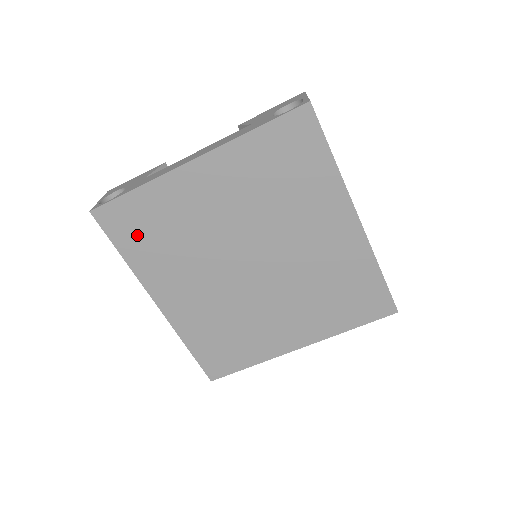
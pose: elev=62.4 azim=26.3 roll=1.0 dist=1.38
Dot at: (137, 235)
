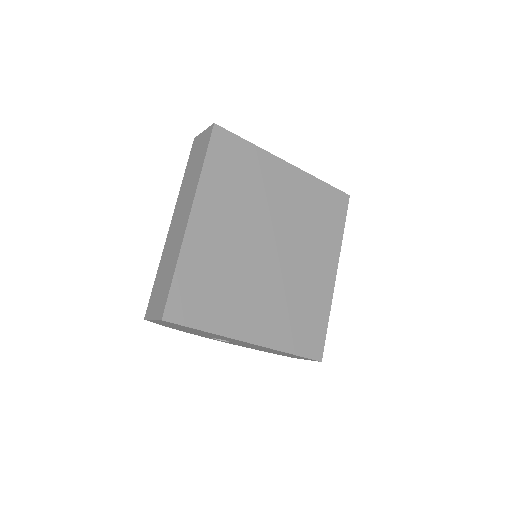
Dot at: (226, 163)
